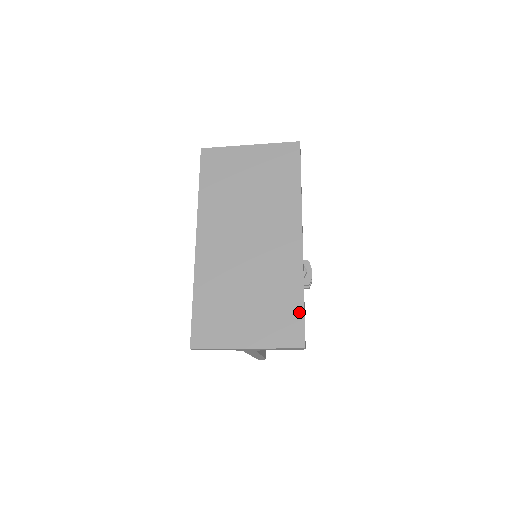
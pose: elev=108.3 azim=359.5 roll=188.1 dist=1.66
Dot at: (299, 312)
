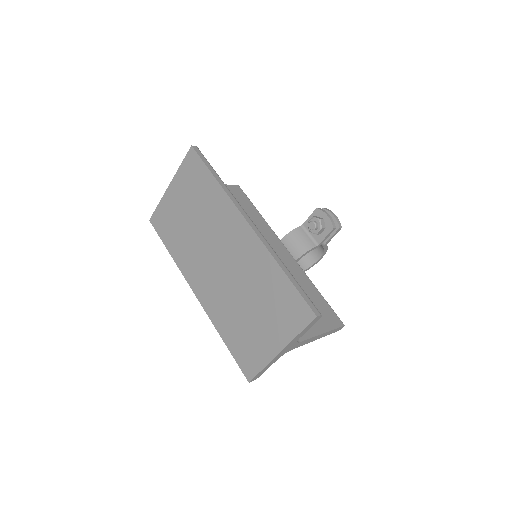
Dot at: (290, 289)
